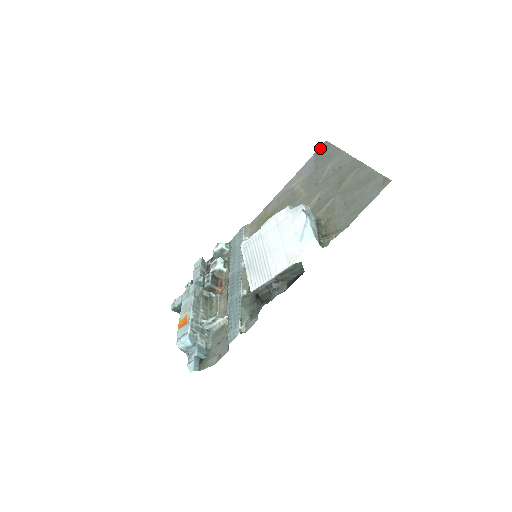
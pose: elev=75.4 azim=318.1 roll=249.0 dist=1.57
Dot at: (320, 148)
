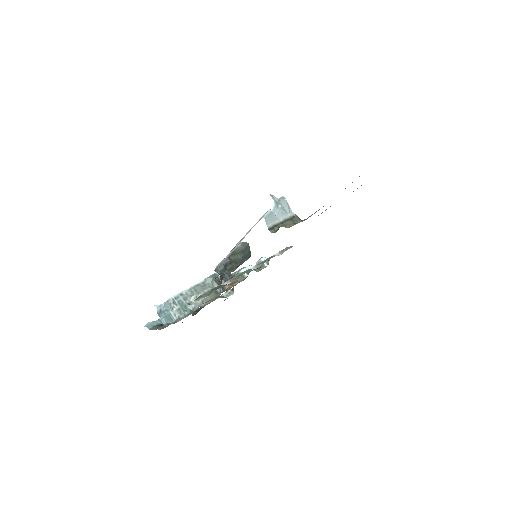
Dot at: occluded
